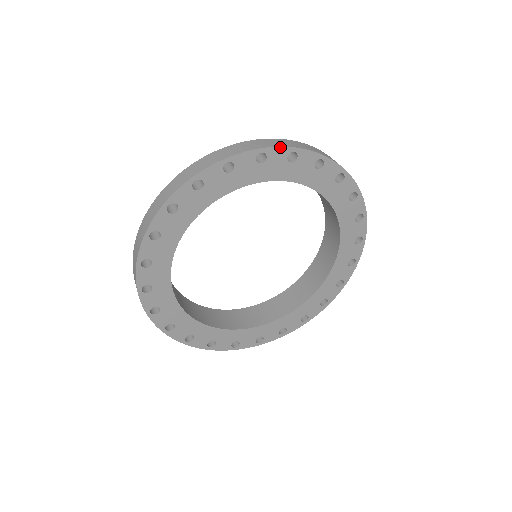
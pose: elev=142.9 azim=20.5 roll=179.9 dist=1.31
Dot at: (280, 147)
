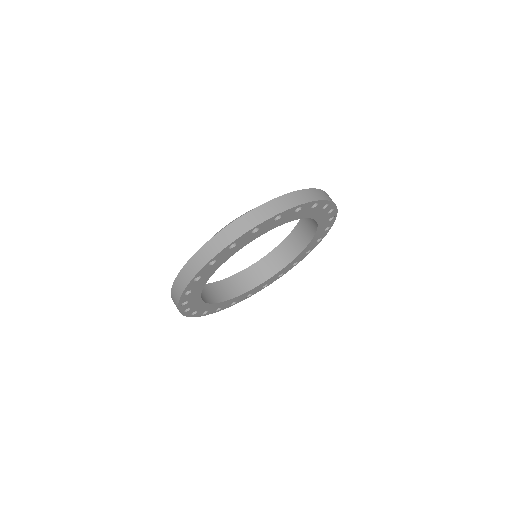
Dot at: (268, 219)
